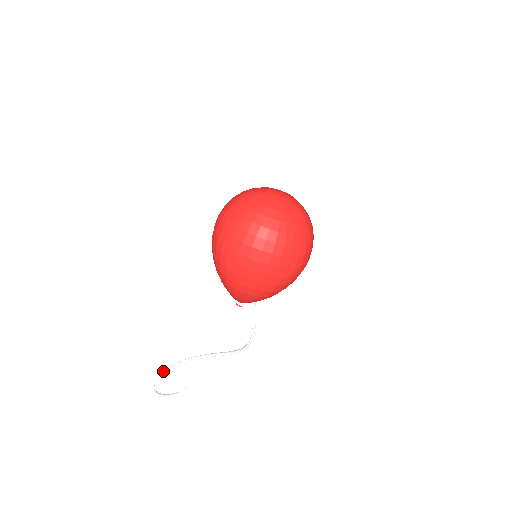
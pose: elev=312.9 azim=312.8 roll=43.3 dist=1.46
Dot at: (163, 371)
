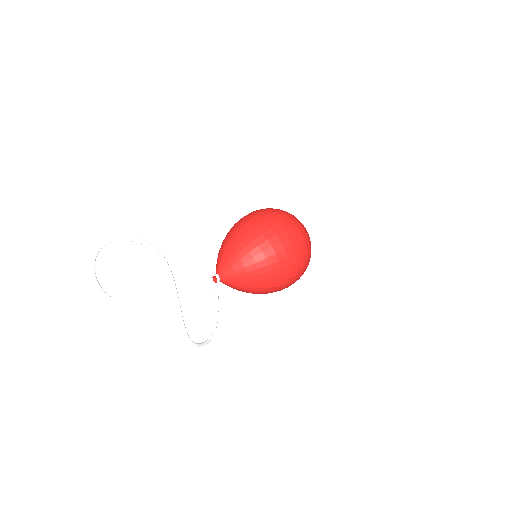
Dot at: (128, 238)
